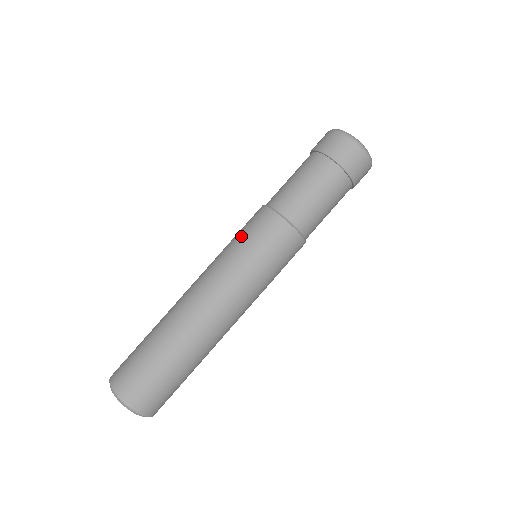
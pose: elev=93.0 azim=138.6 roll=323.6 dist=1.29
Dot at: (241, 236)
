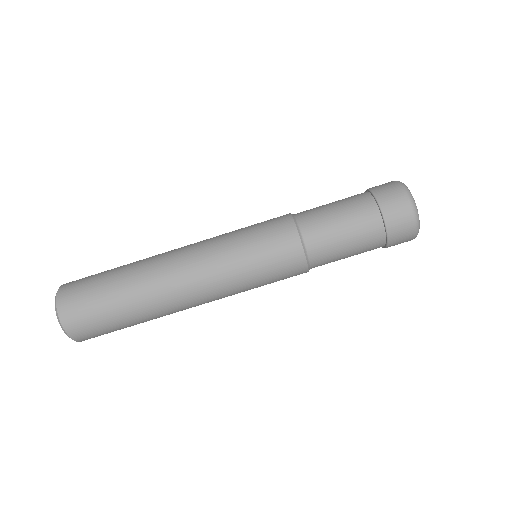
Dot at: (253, 233)
